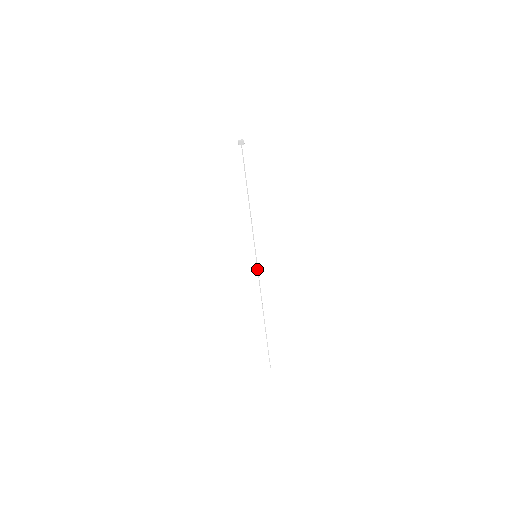
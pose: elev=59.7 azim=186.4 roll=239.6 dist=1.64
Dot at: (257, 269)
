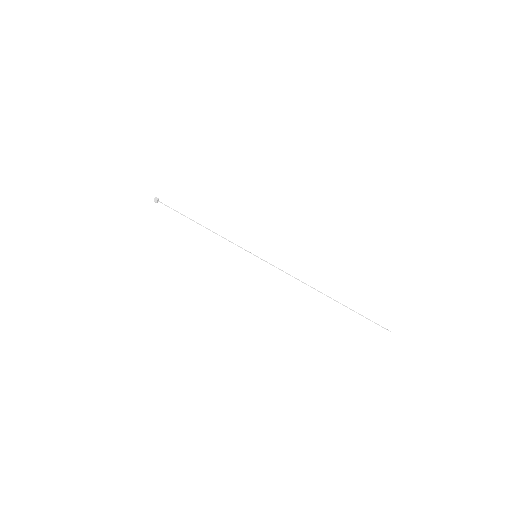
Dot at: occluded
